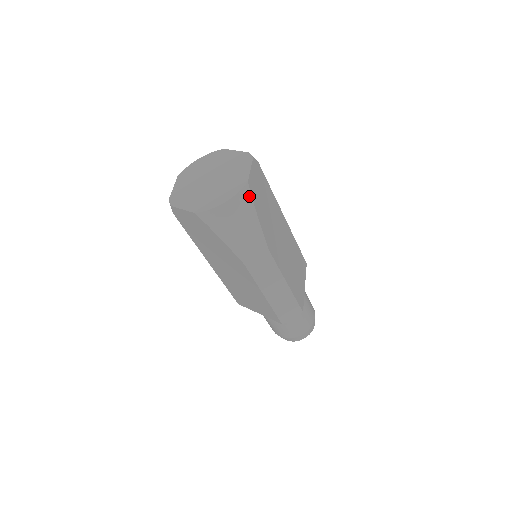
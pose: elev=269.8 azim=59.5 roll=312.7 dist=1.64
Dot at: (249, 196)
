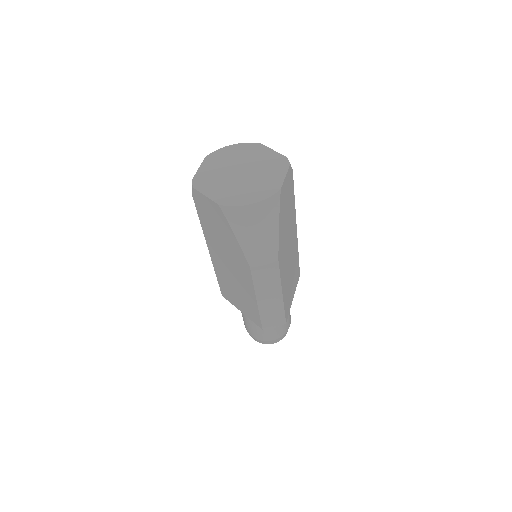
Dot at: (277, 204)
